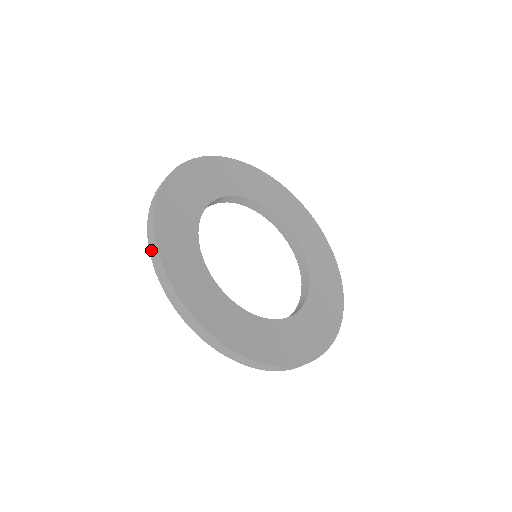
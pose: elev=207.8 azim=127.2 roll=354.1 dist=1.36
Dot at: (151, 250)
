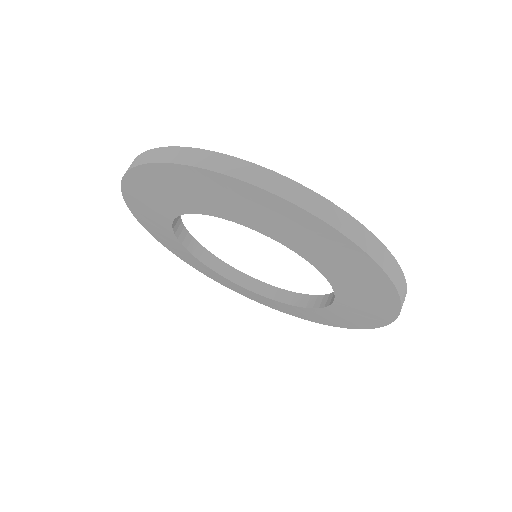
Dot at: (200, 162)
